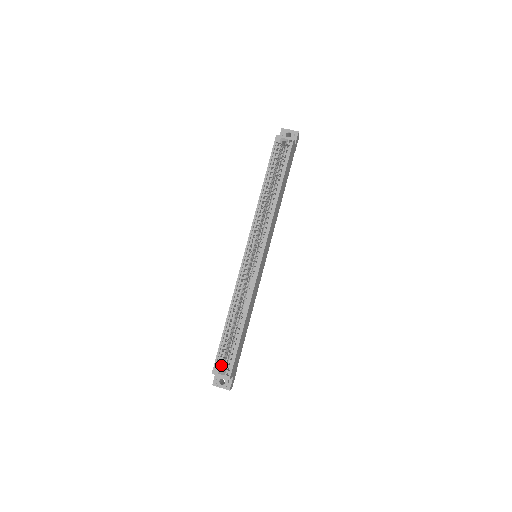
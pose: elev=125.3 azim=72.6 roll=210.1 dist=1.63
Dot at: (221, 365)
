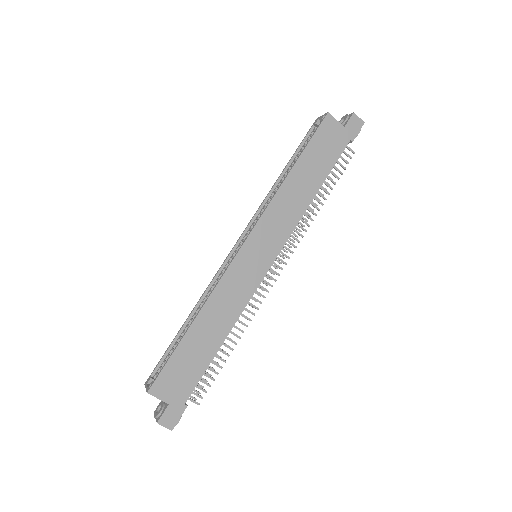
Dot at: occluded
